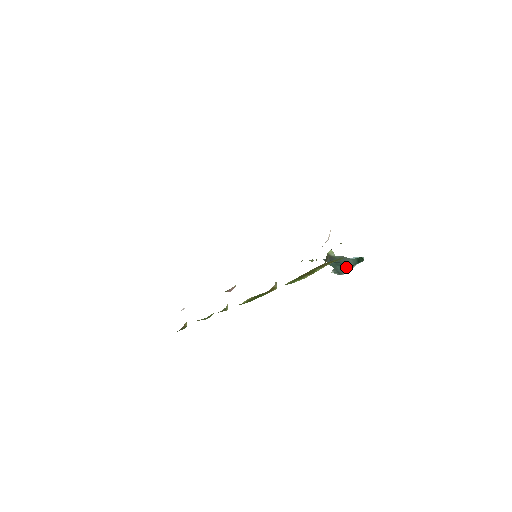
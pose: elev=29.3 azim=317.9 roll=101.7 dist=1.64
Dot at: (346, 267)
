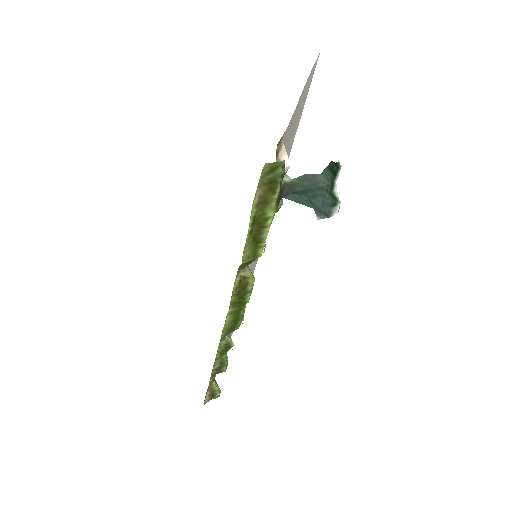
Dot at: (324, 195)
